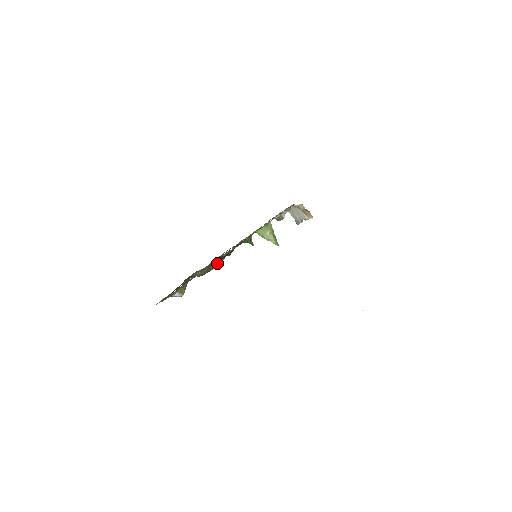
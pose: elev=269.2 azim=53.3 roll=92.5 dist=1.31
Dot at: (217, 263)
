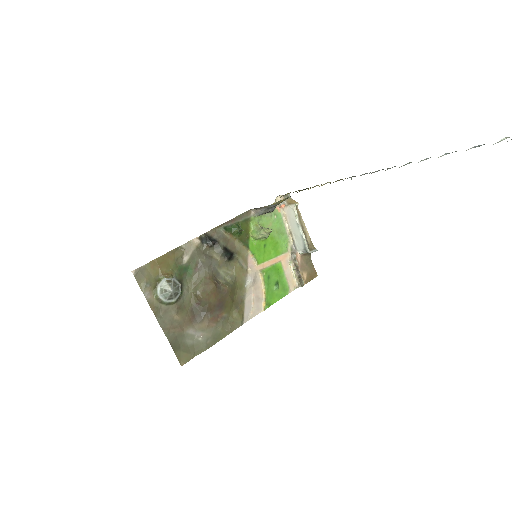
Dot at: (221, 285)
